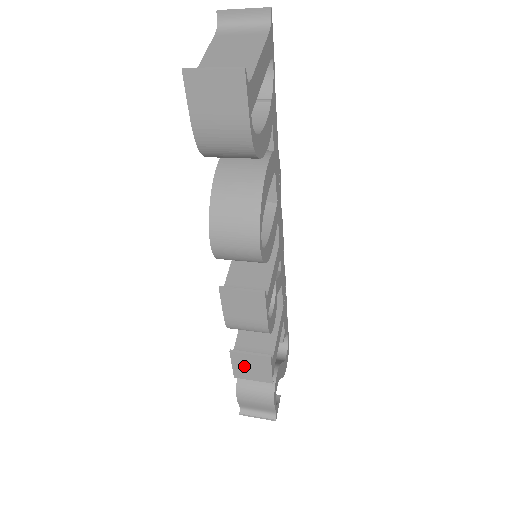
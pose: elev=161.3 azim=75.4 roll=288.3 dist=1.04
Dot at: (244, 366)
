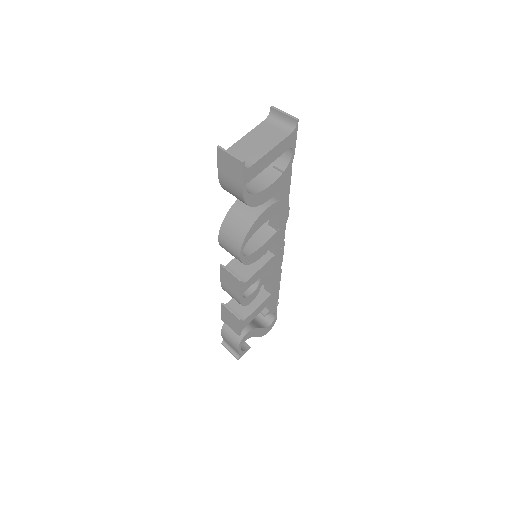
Dot at: (227, 316)
